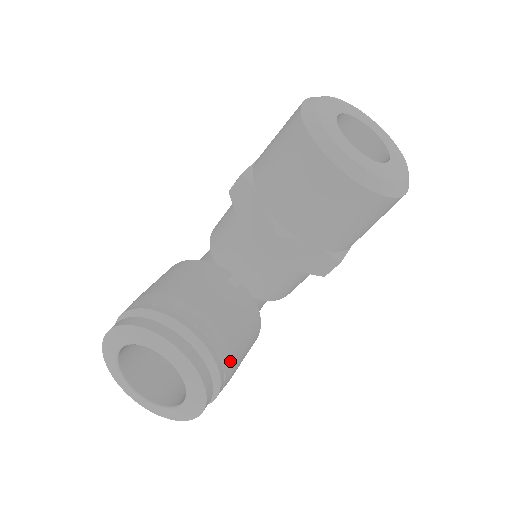
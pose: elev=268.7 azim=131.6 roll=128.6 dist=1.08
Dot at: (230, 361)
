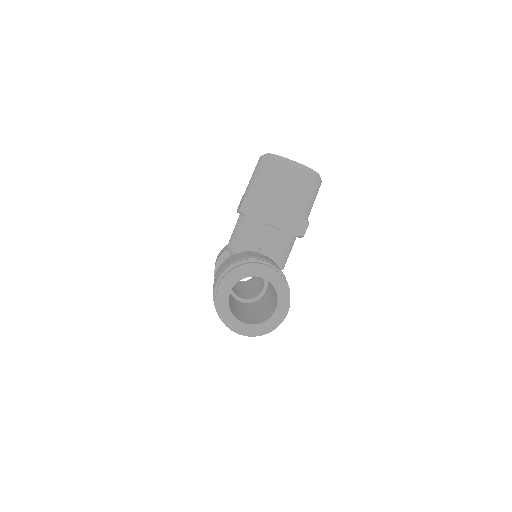
Dot at: occluded
